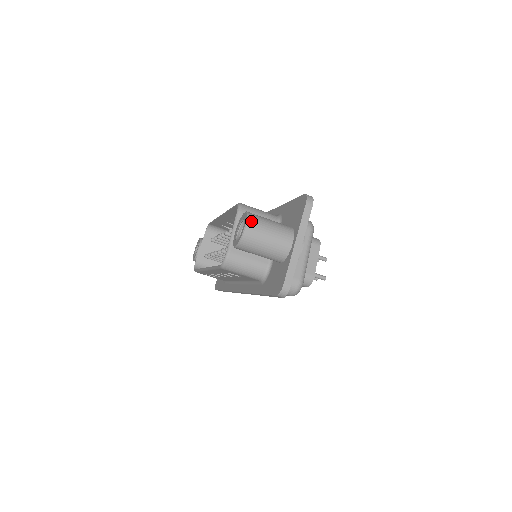
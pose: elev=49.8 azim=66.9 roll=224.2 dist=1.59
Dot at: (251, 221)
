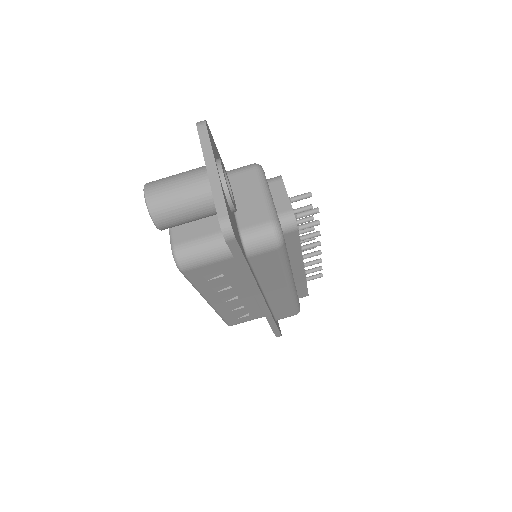
Dot at: (149, 186)
